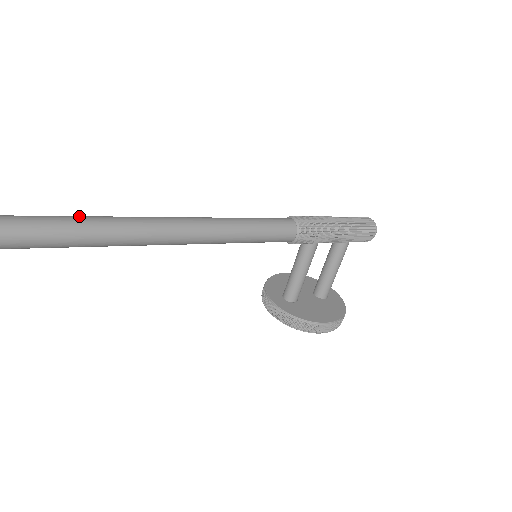
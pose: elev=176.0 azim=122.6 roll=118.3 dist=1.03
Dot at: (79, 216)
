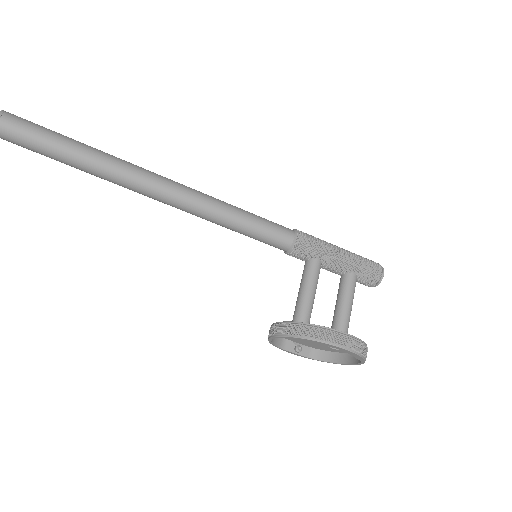
Dot at: occluded
